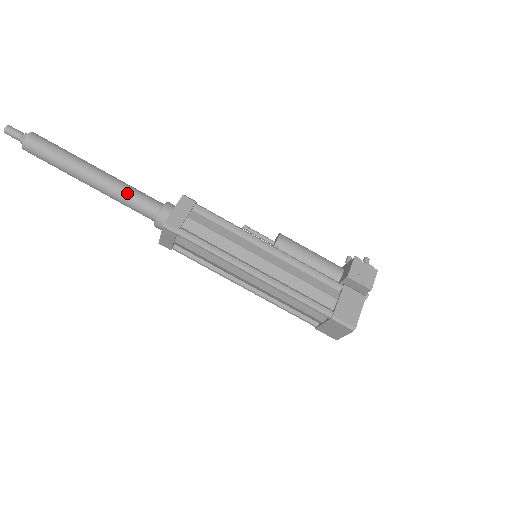
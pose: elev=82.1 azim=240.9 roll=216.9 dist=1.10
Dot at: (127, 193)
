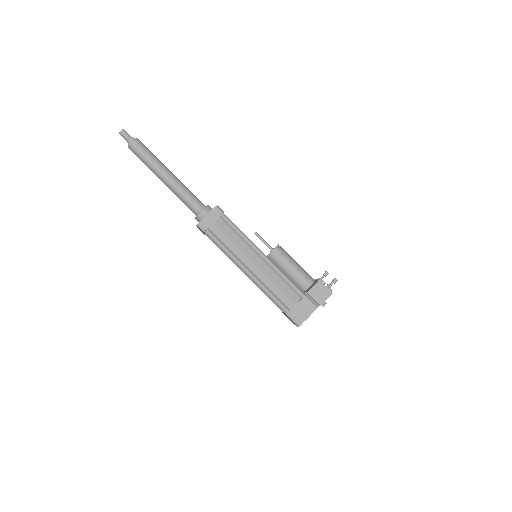
Dot at: (183, 195)
